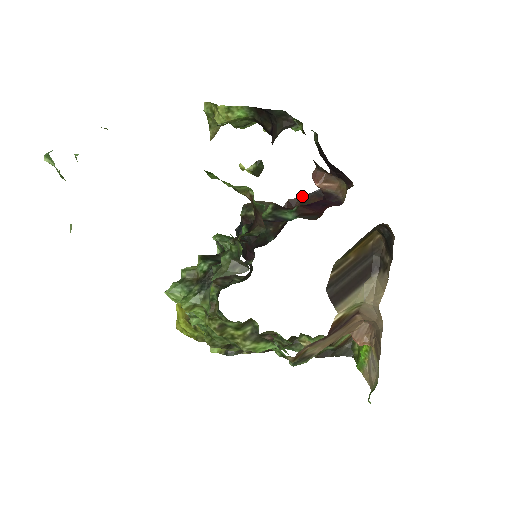
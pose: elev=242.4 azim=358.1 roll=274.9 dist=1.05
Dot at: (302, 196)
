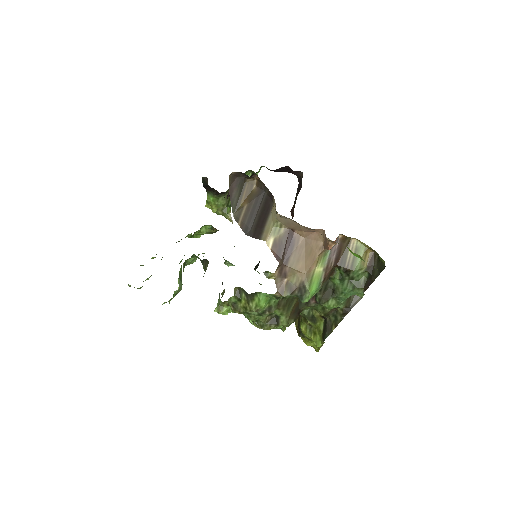
Dot at: (294, 202)
